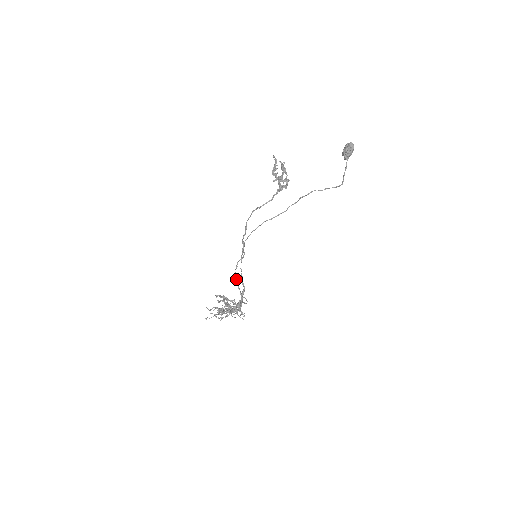
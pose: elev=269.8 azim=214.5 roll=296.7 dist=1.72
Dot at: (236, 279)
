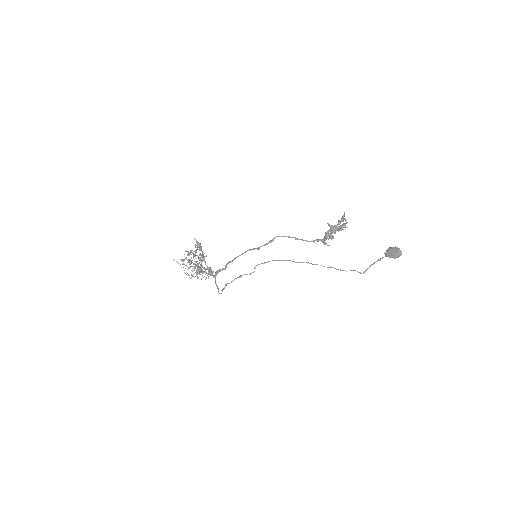
Dot at: (231, 281)
